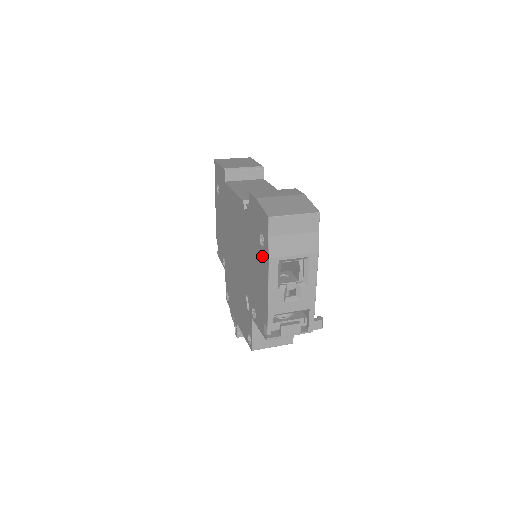
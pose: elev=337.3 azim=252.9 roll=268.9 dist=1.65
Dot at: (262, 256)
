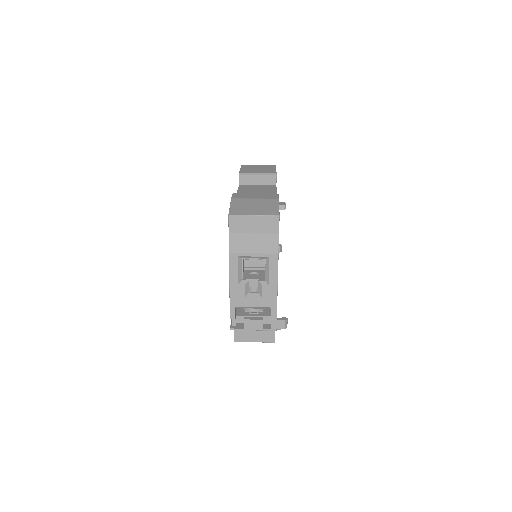
Dot at: occluded
